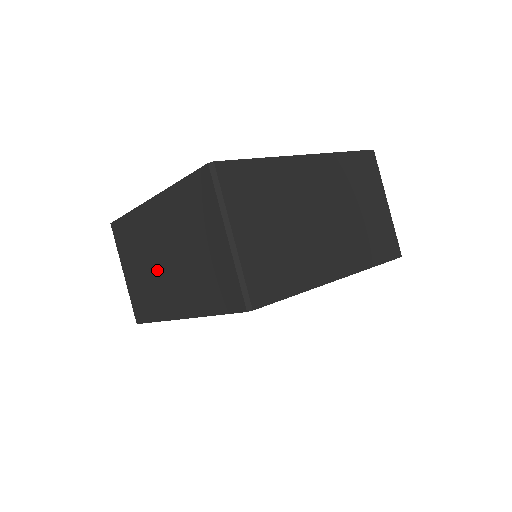
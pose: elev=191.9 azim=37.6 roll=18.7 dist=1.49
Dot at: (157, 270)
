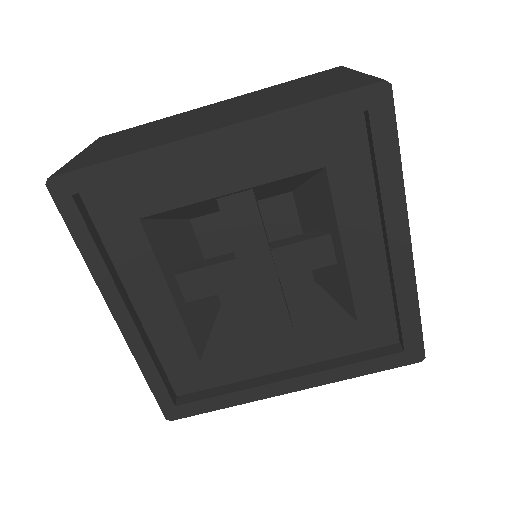
Dot at: occluded
